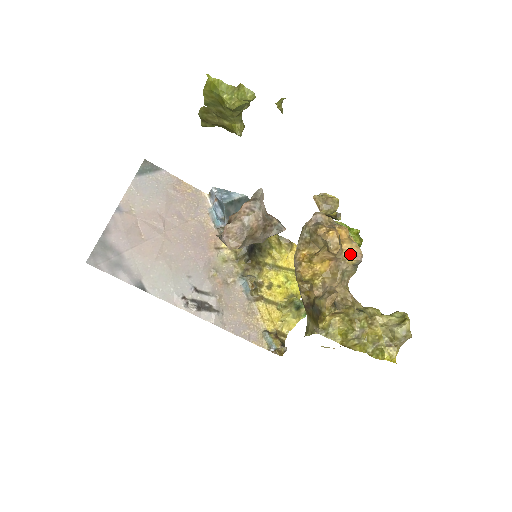
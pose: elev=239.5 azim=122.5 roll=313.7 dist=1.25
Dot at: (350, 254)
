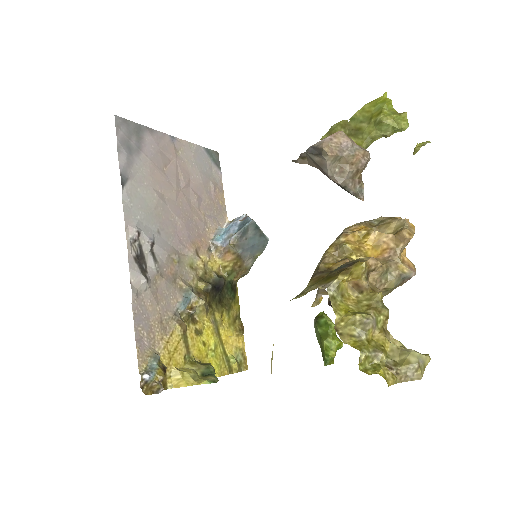
Dot at: (405, 263)
